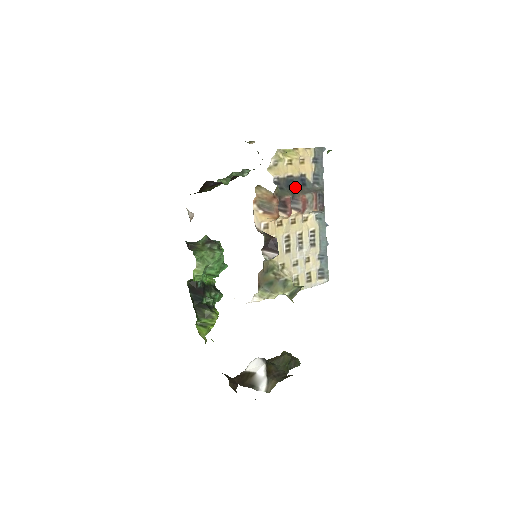
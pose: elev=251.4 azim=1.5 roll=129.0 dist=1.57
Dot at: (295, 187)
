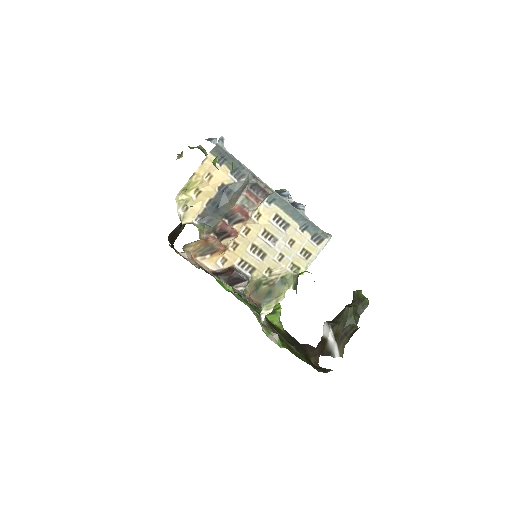
Dot at: (222, 204)
